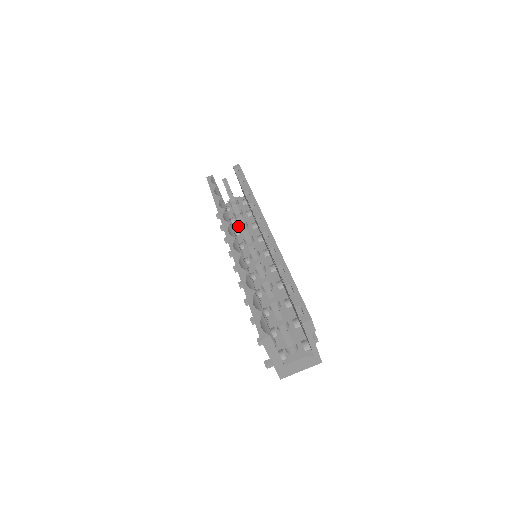
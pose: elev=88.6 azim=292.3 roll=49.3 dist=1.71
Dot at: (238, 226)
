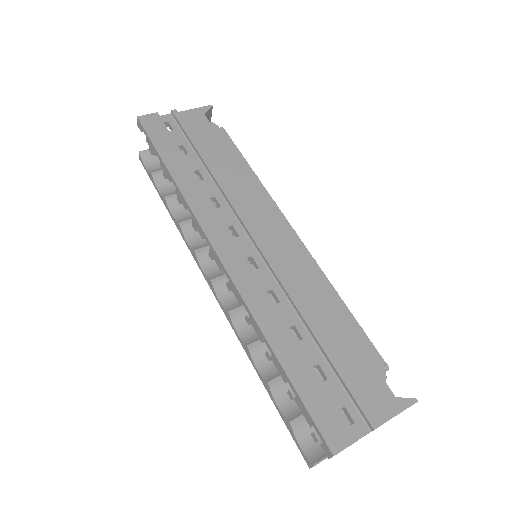
Dot at: occluded
